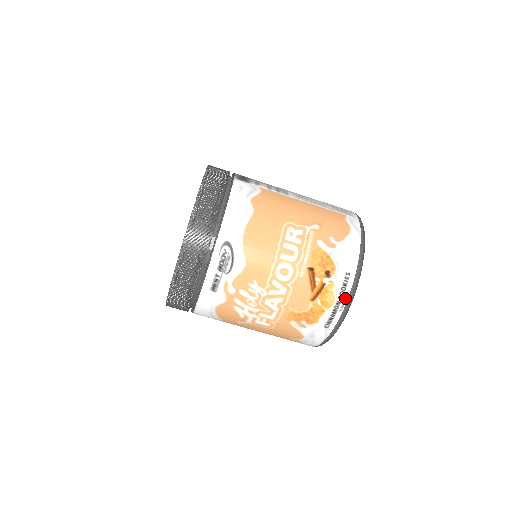
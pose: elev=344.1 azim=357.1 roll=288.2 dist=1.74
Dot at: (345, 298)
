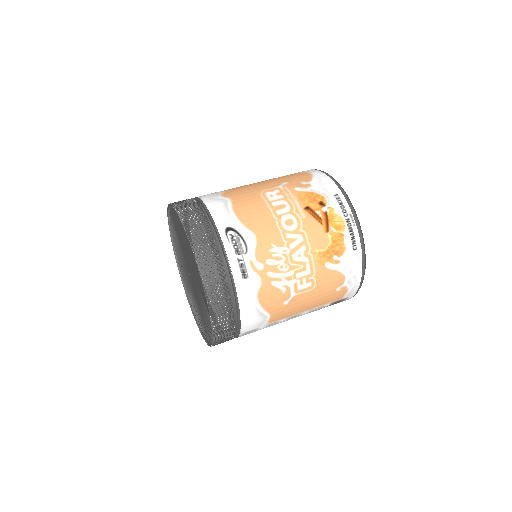
Dot at: (349, 213)
